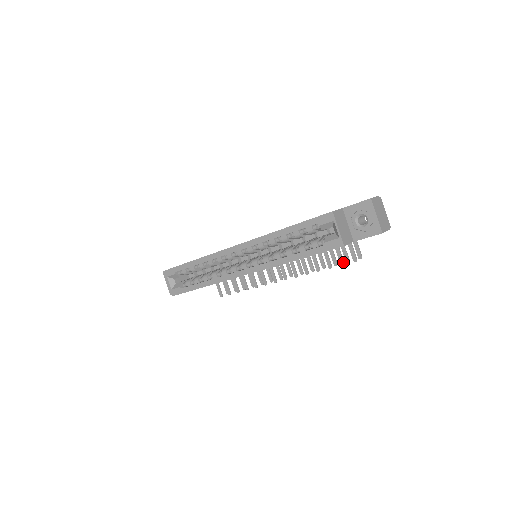
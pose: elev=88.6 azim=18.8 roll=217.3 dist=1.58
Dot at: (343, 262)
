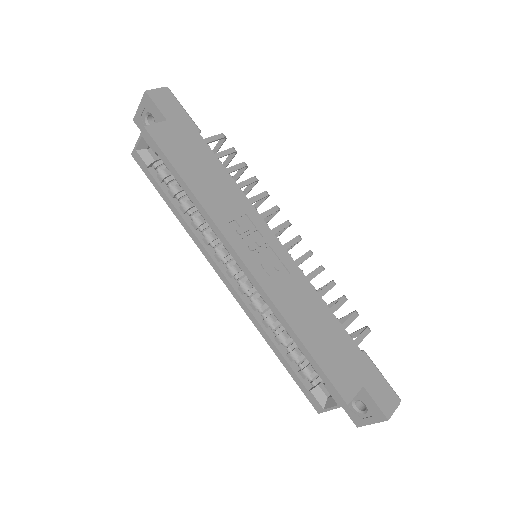
Dot at: occluded
